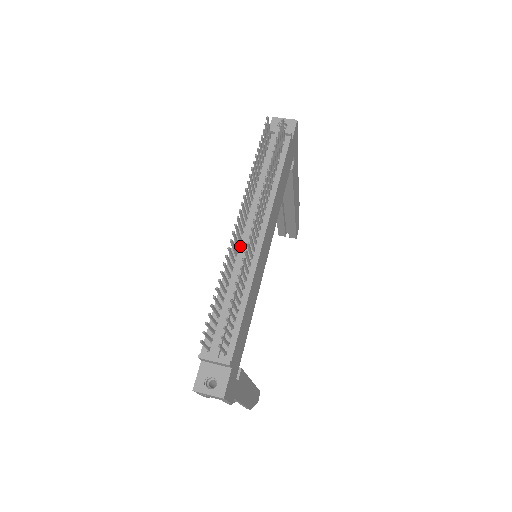
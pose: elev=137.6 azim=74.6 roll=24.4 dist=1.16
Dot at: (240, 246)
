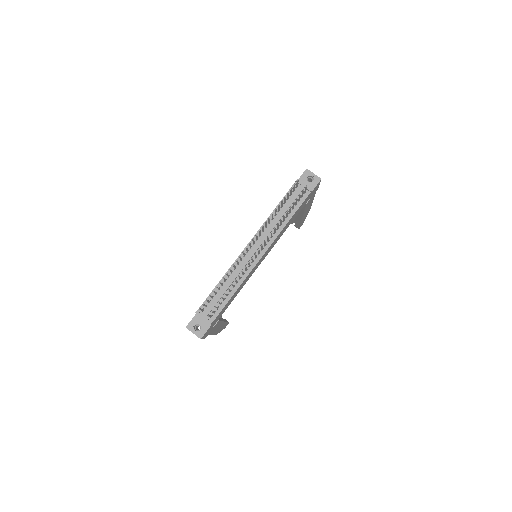
Dot at: (246, 255)
